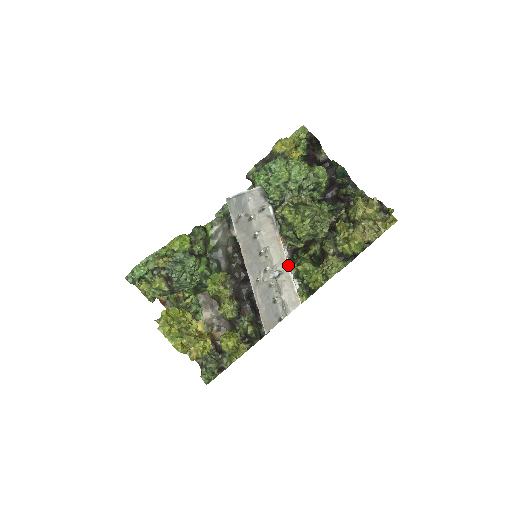
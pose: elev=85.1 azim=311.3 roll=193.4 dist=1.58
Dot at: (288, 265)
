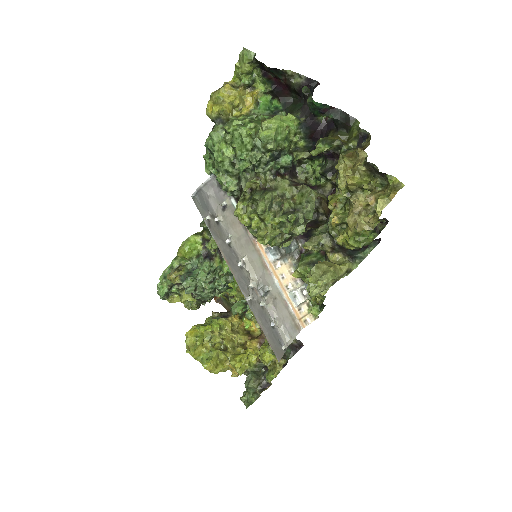
Dot at: (274, 277)
